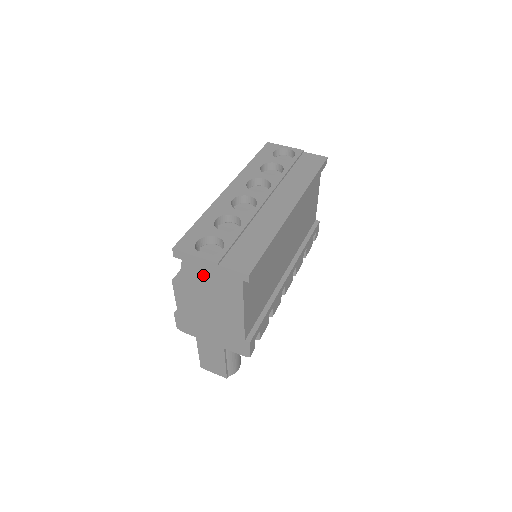
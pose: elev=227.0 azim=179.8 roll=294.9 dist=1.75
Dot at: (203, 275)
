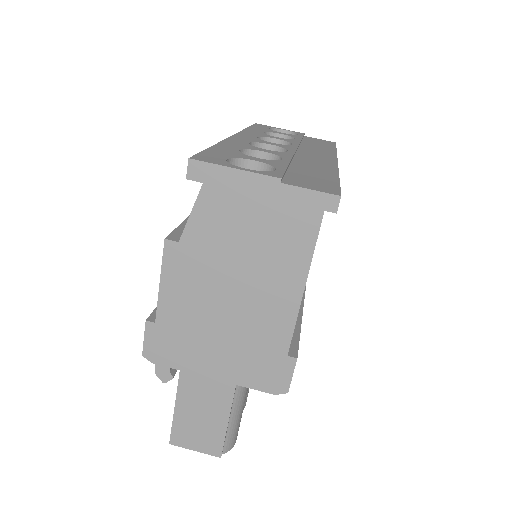
Dot at: (240, 213)
